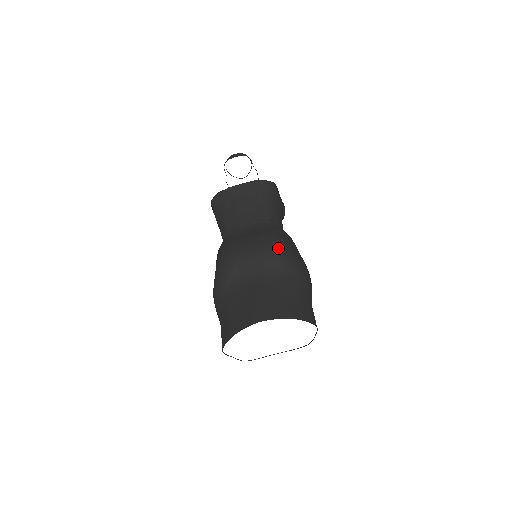
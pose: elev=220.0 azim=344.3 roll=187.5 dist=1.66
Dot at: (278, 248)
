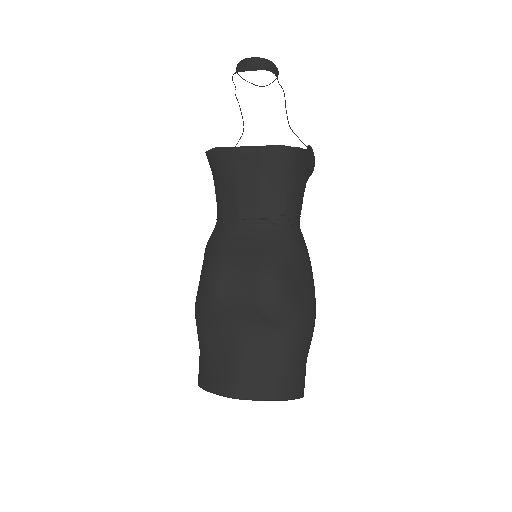
Dot at: (276, 299)
